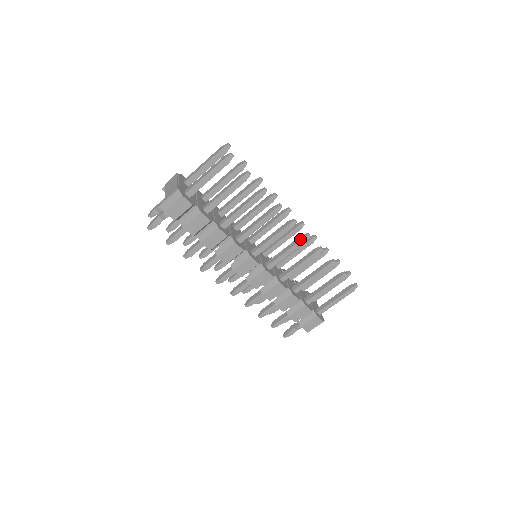
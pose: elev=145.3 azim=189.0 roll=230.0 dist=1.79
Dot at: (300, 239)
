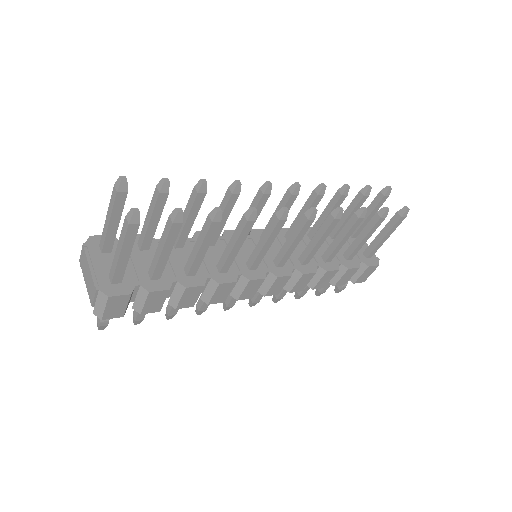
Dot at: (304, 221)
